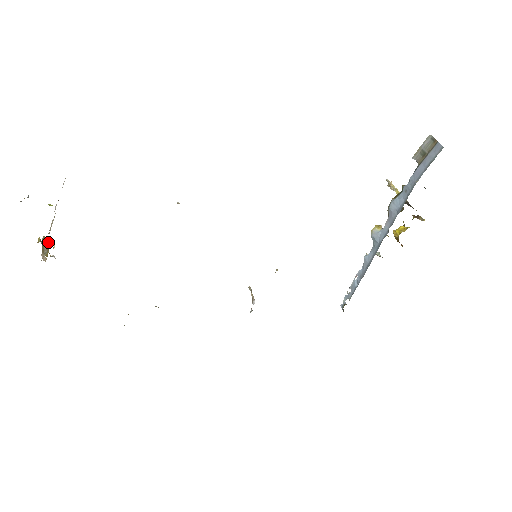
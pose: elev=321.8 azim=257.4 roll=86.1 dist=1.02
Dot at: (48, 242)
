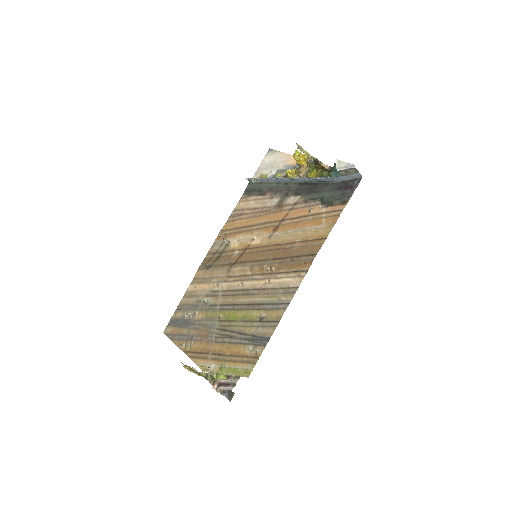
Dot at: (188, 367)
